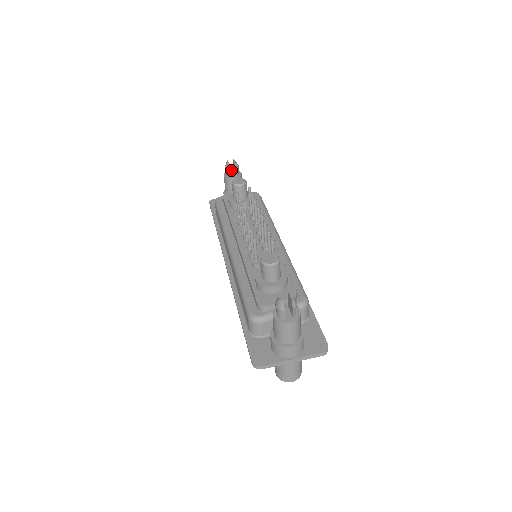
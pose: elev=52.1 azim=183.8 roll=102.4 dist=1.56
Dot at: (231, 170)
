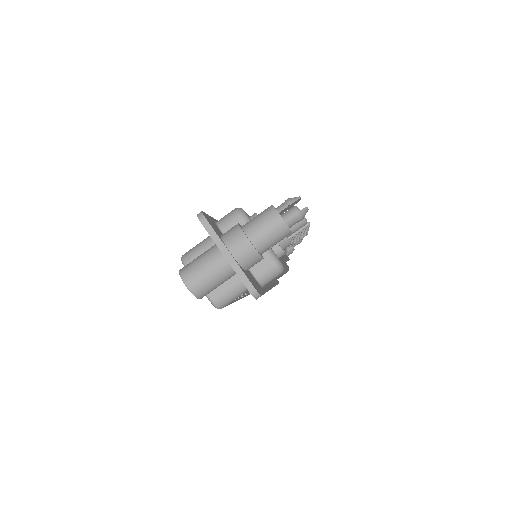
Dot at: occluded
